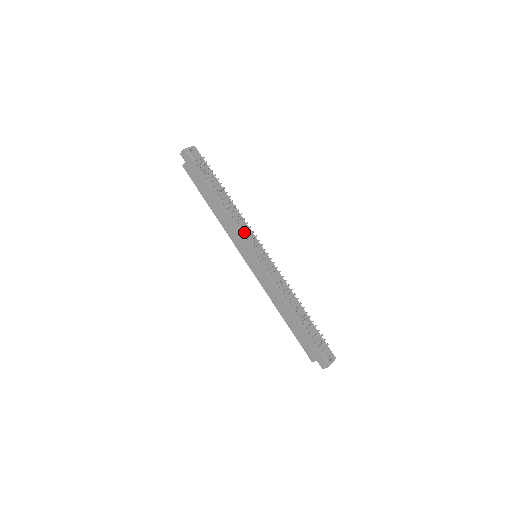
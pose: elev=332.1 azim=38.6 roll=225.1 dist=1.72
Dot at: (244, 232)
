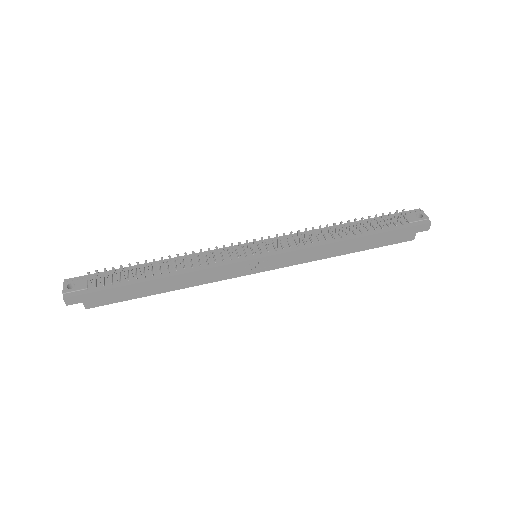
Dot at: (219, 259)
